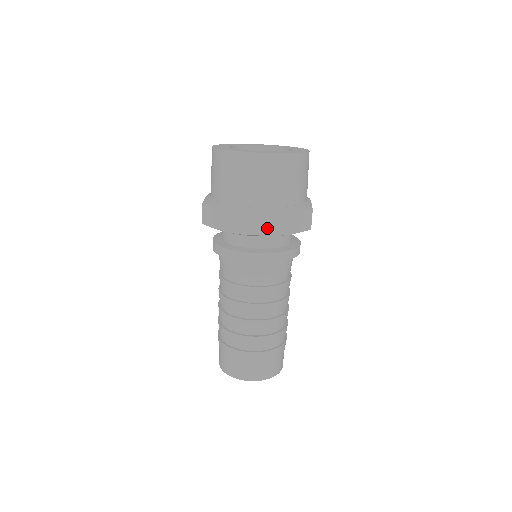
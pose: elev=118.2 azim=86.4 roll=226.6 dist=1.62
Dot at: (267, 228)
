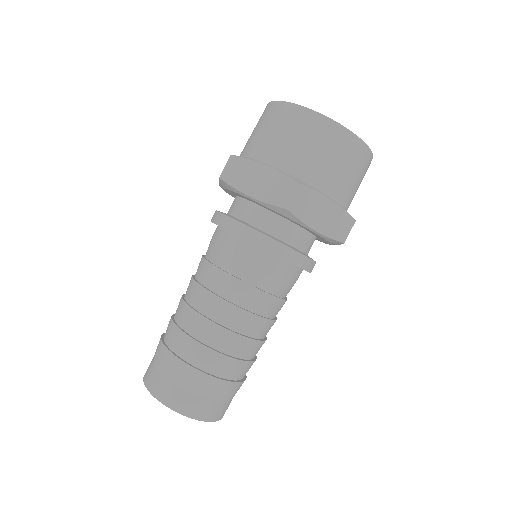
Dot at: (303, 209)
